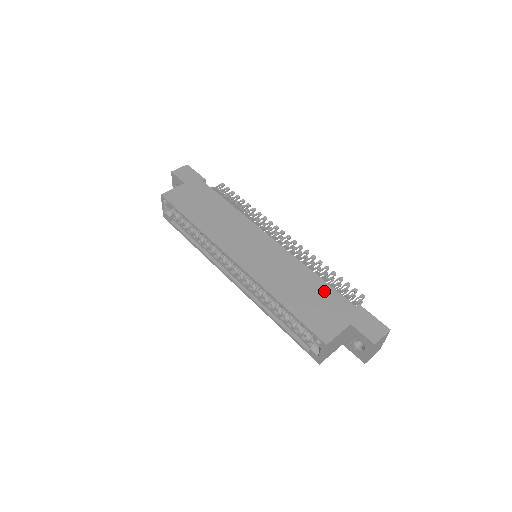
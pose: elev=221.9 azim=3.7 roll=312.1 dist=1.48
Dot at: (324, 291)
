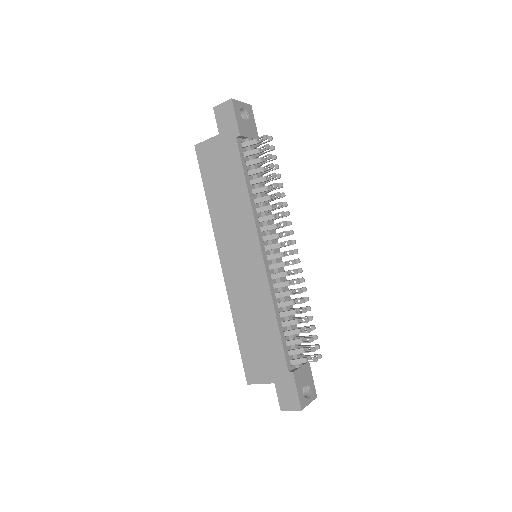
Dot at: (273, 342)
